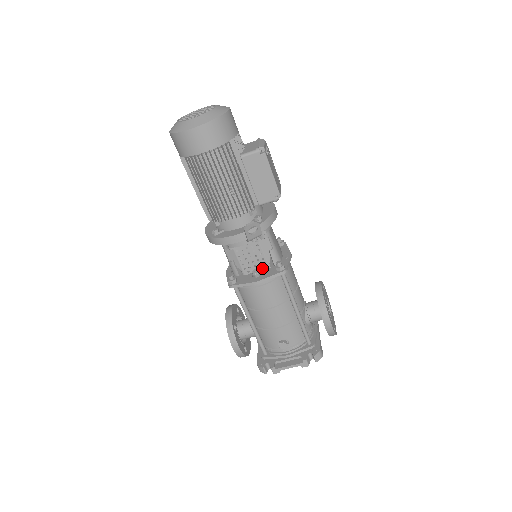
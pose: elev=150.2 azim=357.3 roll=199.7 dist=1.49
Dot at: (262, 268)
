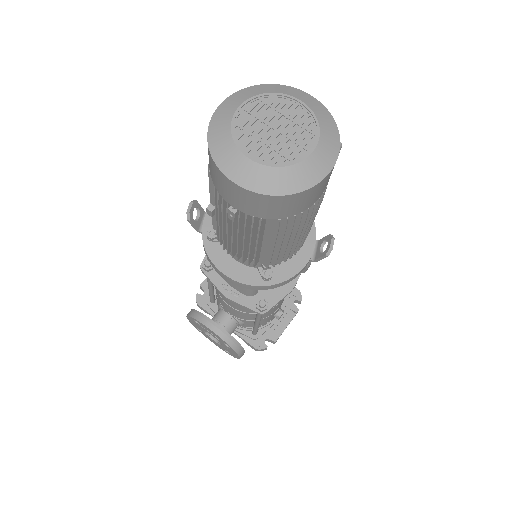
Dot at: occluded
